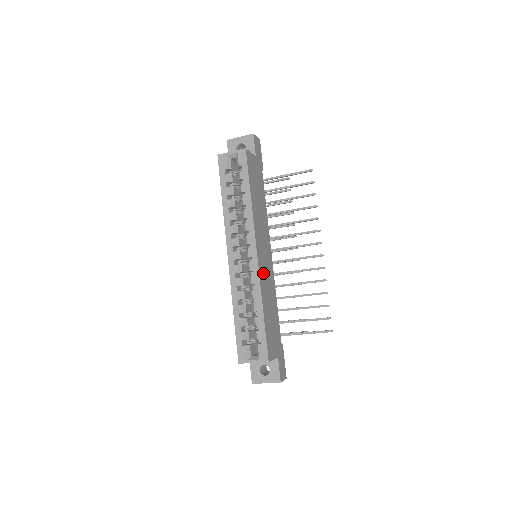
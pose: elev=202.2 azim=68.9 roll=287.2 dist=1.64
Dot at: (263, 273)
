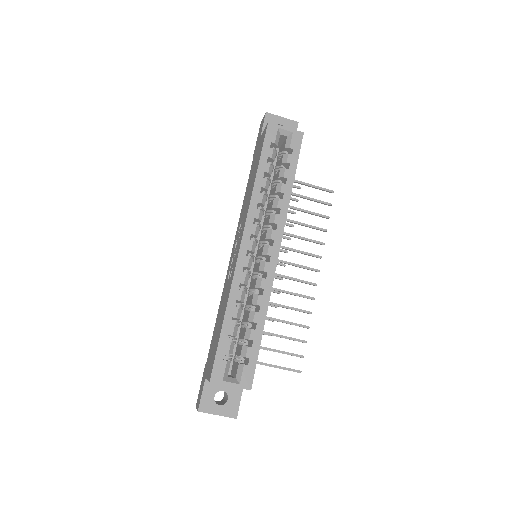
Dot at: occluded
